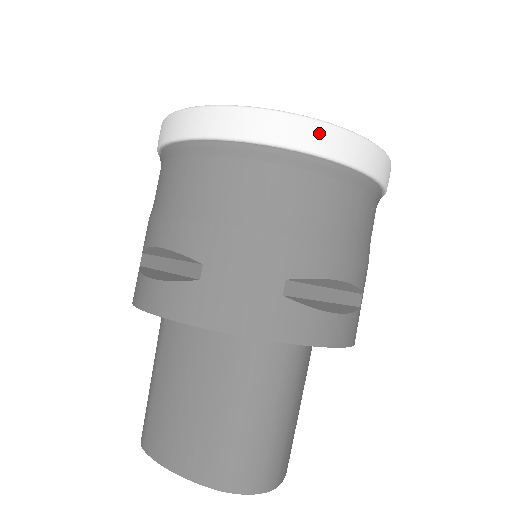
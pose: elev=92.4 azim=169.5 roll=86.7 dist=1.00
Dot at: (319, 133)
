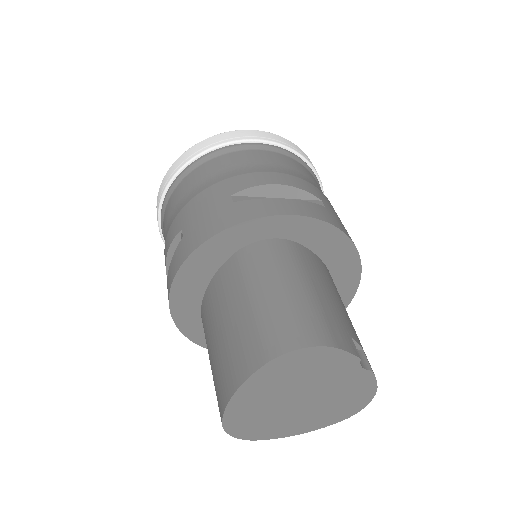
Dot at: (217, 138)
